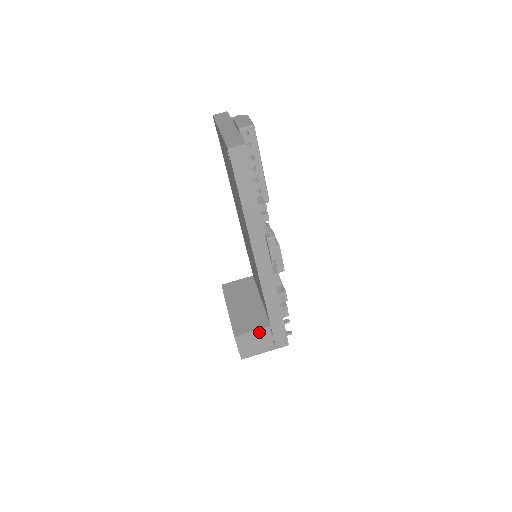
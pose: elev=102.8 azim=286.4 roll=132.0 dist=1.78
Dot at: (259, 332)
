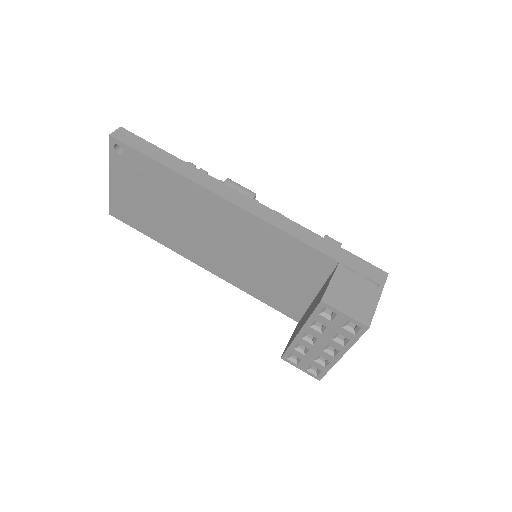
Dot at: (338, 277)
